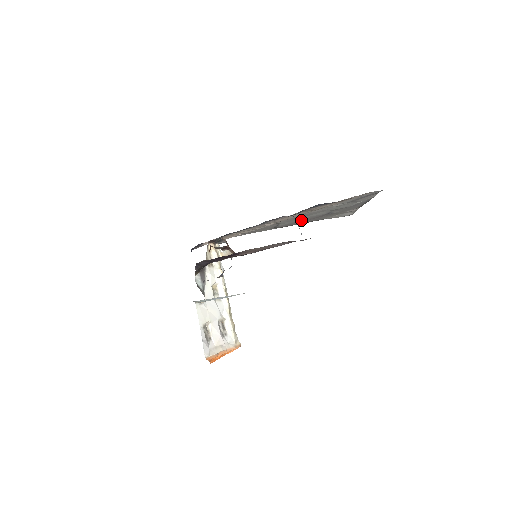
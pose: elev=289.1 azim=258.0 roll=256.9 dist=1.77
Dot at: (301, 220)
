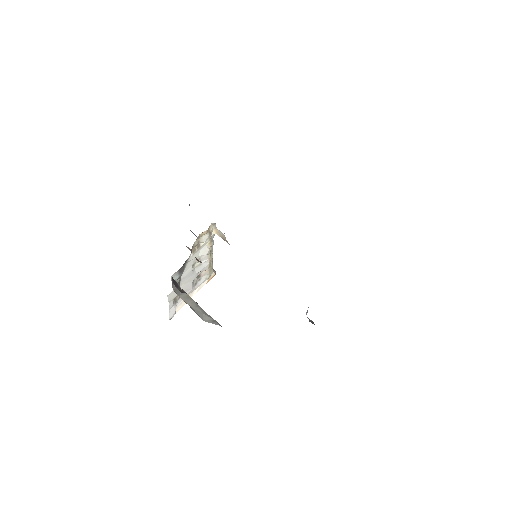
Dot at: occluded
